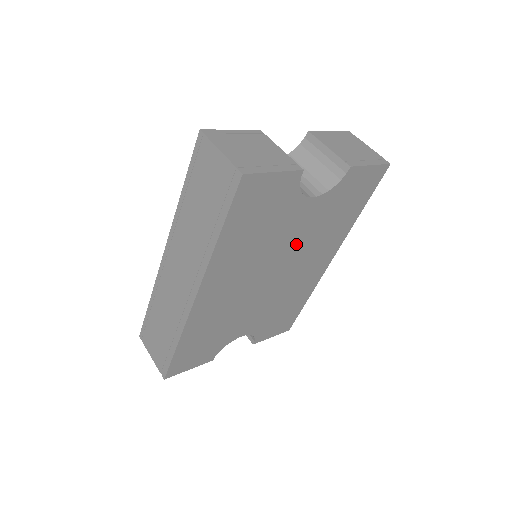
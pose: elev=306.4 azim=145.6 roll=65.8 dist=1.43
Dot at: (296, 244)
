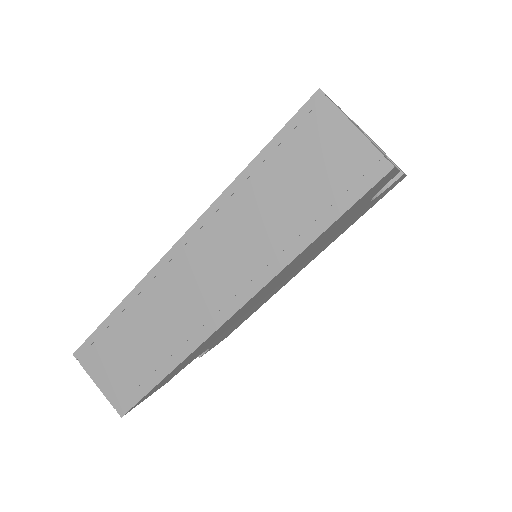
Dot at: (318, 249)
